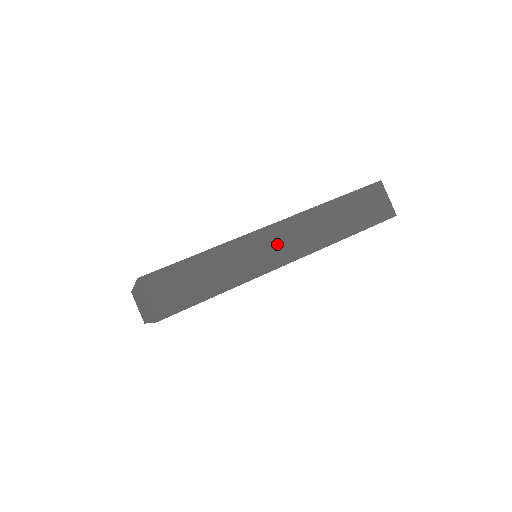
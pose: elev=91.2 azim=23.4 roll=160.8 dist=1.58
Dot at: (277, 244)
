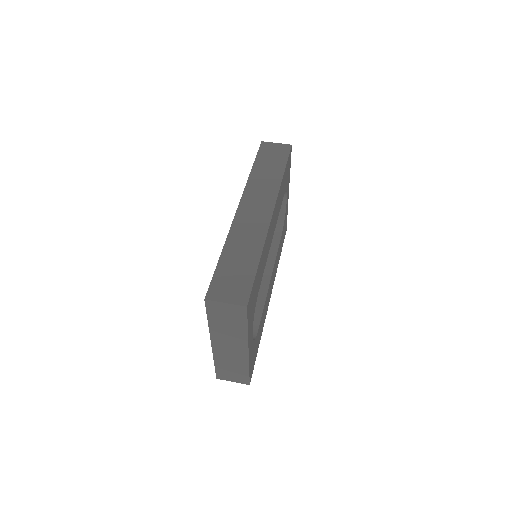
Dot at: (254, 211)
